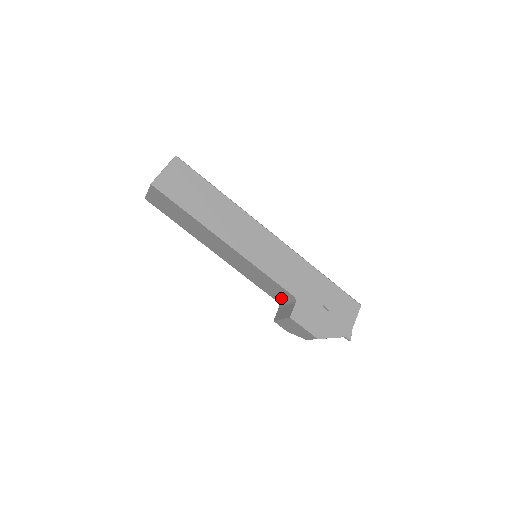
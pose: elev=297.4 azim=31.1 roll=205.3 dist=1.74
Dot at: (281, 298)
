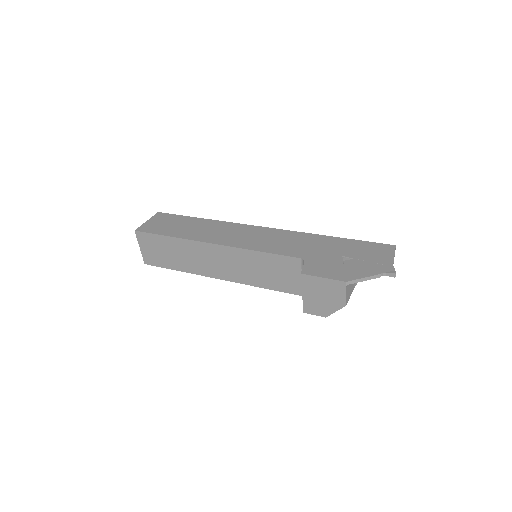
Dot at: (299, 282)
